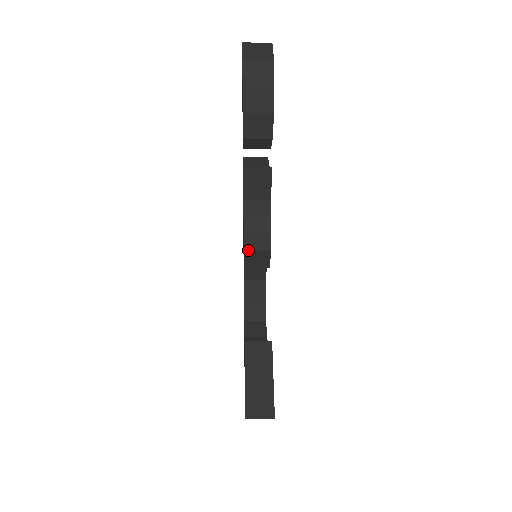
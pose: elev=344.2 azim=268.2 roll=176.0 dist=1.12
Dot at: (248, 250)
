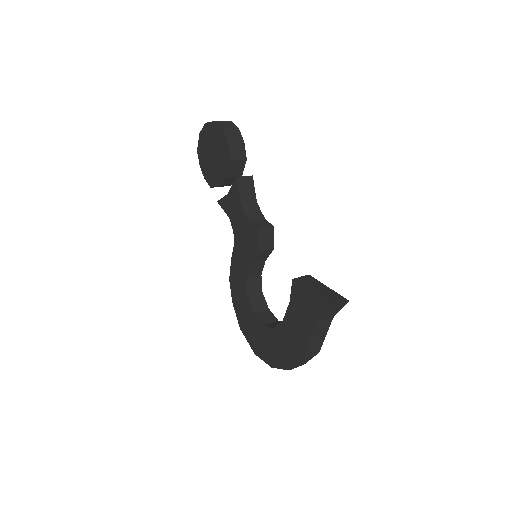
Dot at: (260, 228)
